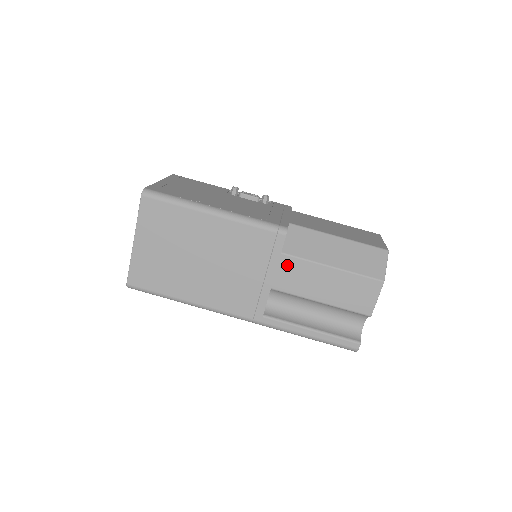
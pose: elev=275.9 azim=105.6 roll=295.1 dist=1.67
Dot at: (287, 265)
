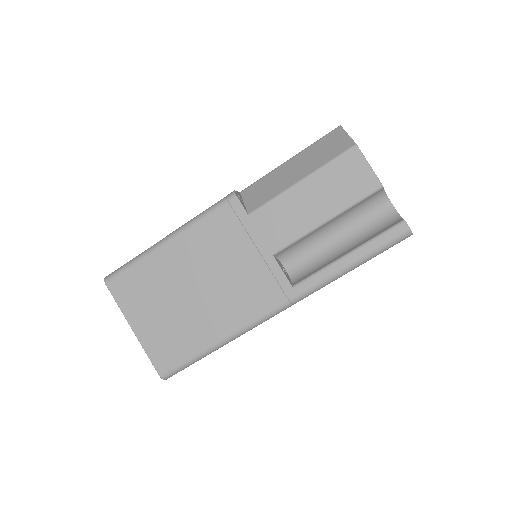
Dot at: (263, 220)
